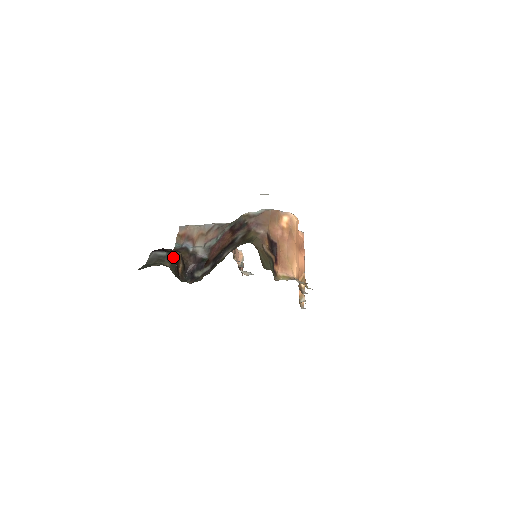
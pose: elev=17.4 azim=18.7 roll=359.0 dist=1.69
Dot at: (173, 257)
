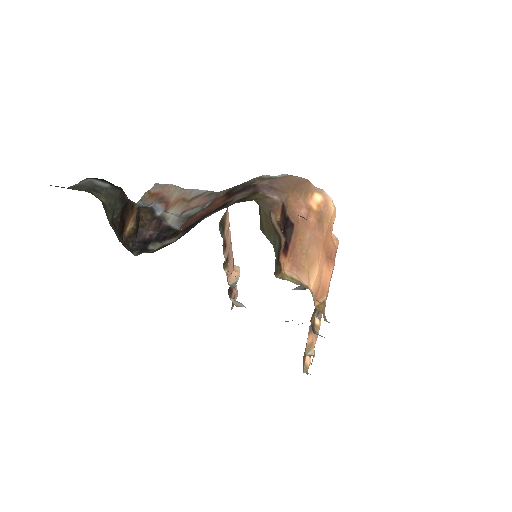
Dot at: (119, 196)
